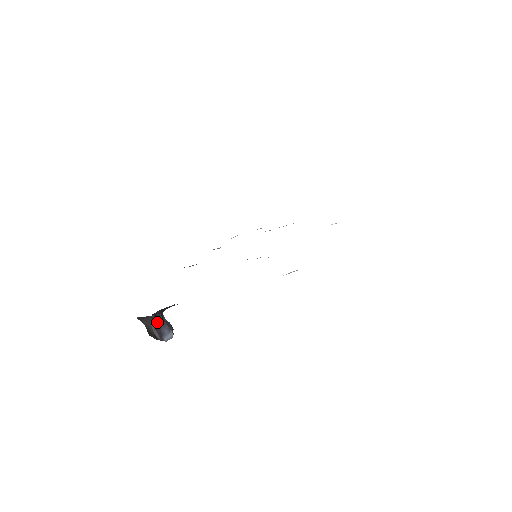
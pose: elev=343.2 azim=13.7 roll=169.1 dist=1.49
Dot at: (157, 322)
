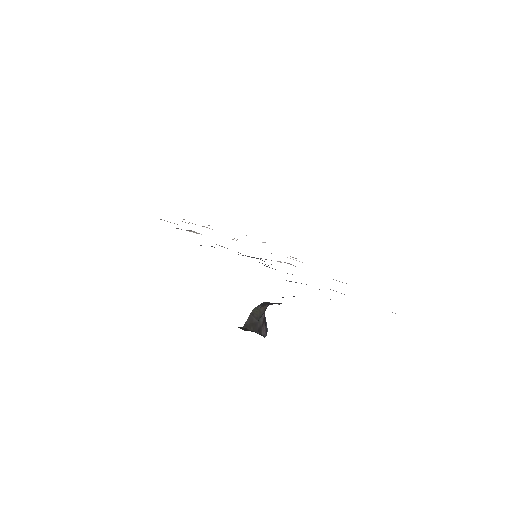
Dot at: (264, 312)
